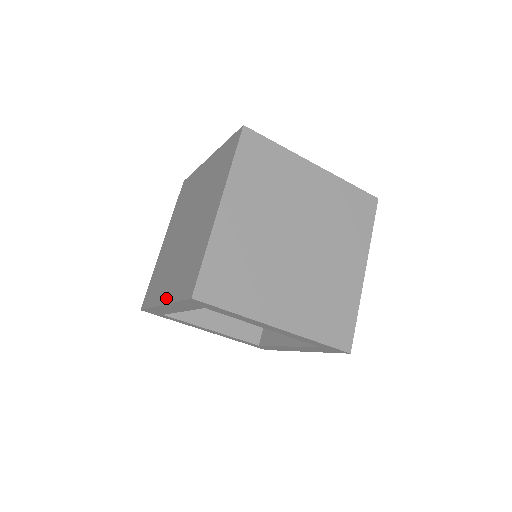
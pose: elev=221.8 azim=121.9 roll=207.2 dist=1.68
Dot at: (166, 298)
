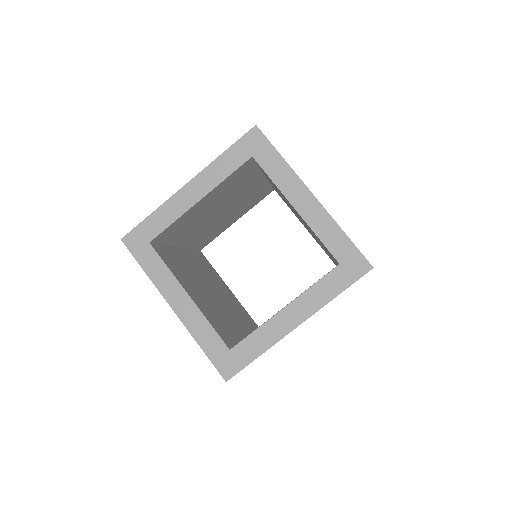
Dot at: occluded
